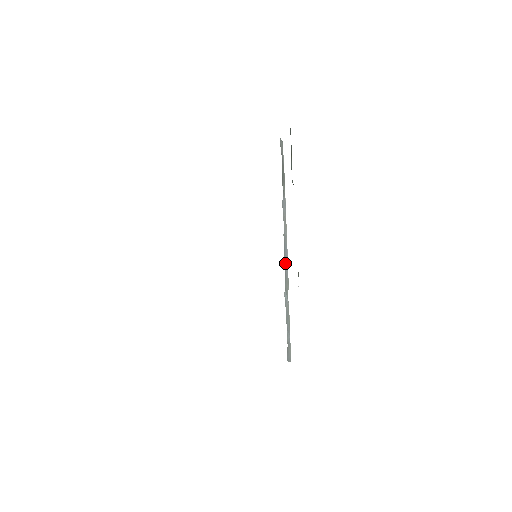
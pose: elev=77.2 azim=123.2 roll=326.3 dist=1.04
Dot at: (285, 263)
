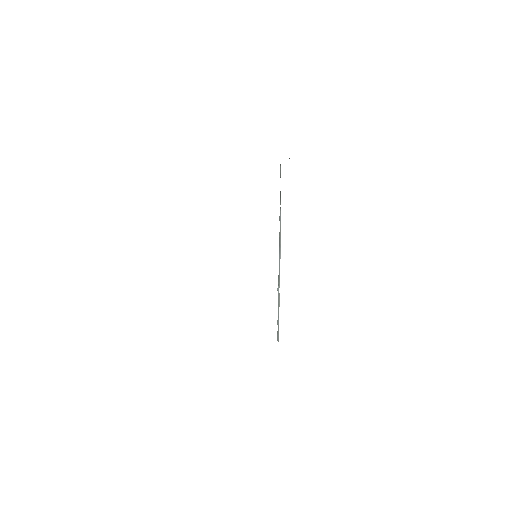
Dot at: (279, 263)
